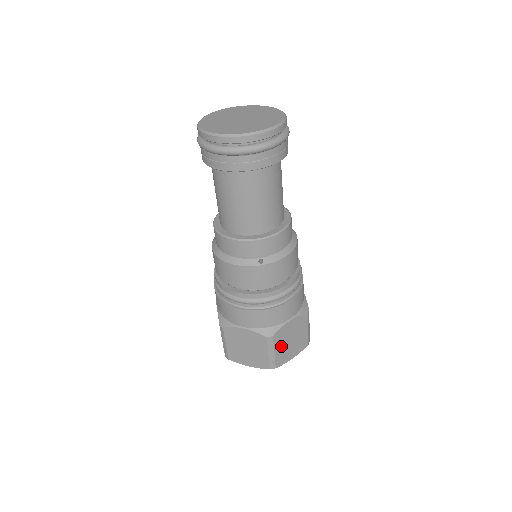
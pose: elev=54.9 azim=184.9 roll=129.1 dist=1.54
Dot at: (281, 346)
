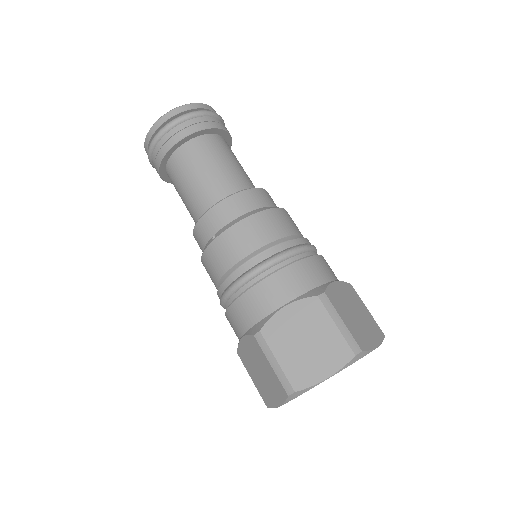
Dot at: (287, 351)
